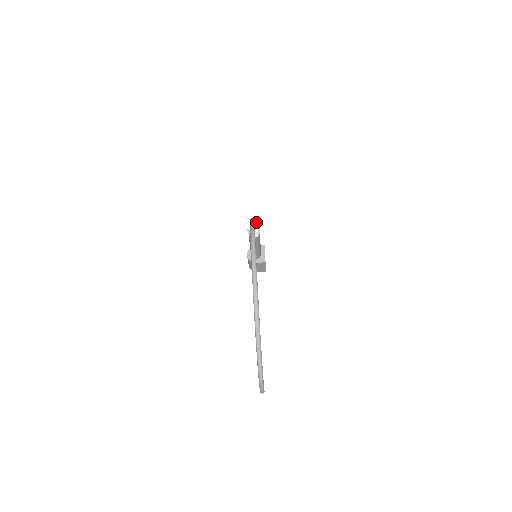
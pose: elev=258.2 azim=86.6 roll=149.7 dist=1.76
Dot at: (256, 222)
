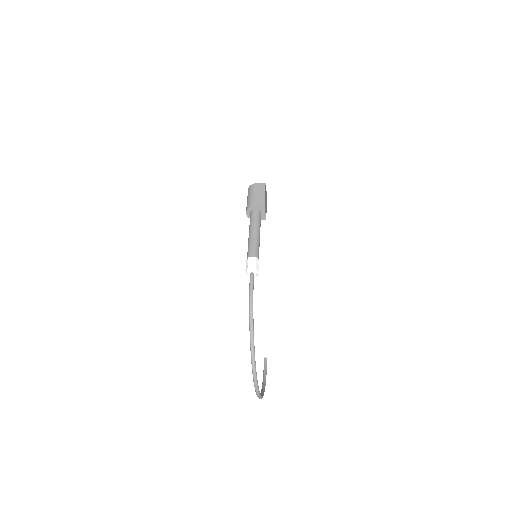
Dot at: (254, 271)
